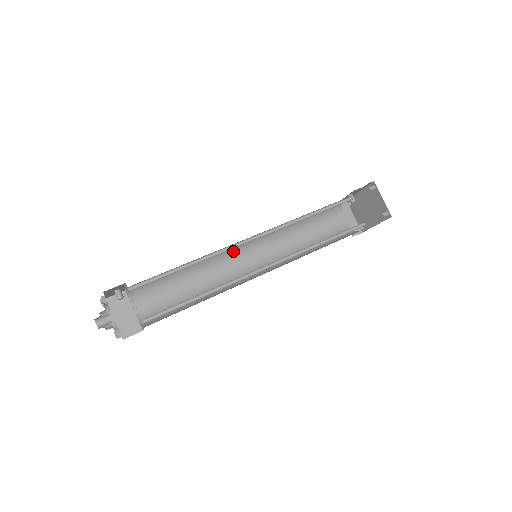
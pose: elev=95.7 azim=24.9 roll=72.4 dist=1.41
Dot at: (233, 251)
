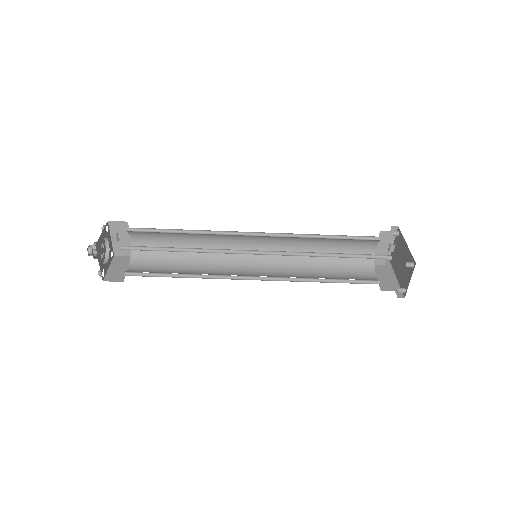
Dot at: (241, 235)
